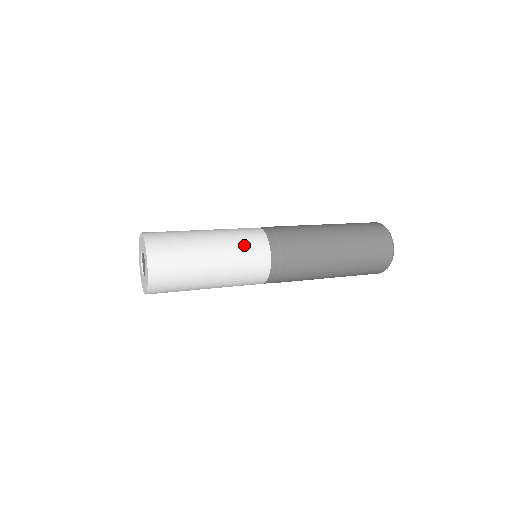
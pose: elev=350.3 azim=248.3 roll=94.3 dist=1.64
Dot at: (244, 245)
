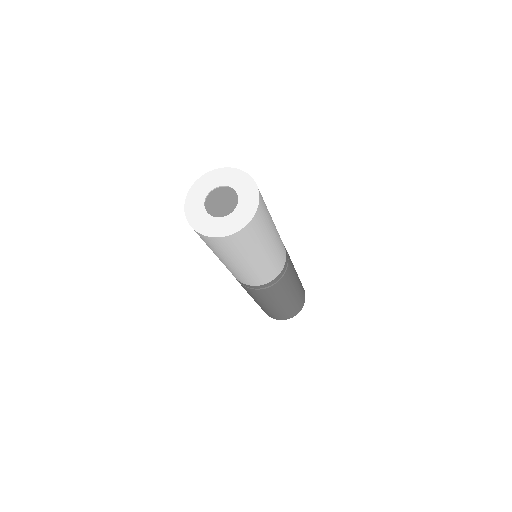
Dot at: (281, 242)
